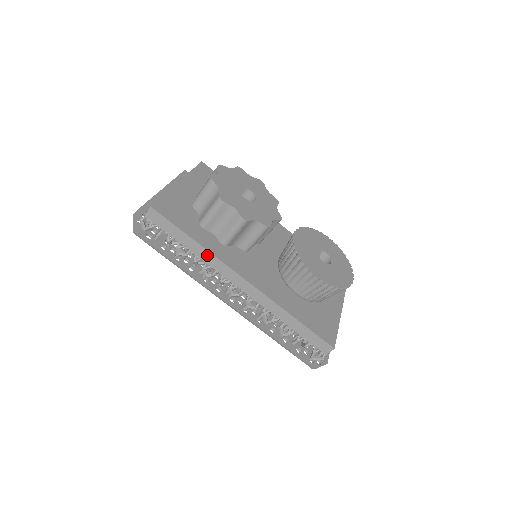
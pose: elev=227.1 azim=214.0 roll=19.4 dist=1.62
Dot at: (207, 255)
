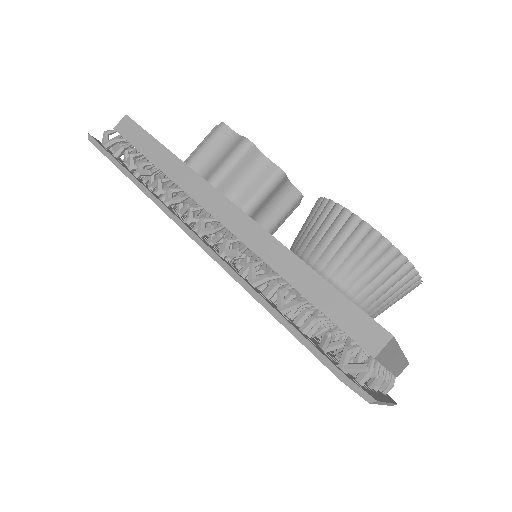
Dot at: (180, 170)
